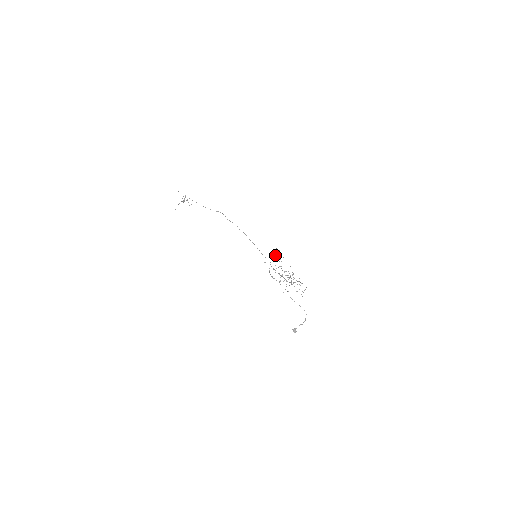
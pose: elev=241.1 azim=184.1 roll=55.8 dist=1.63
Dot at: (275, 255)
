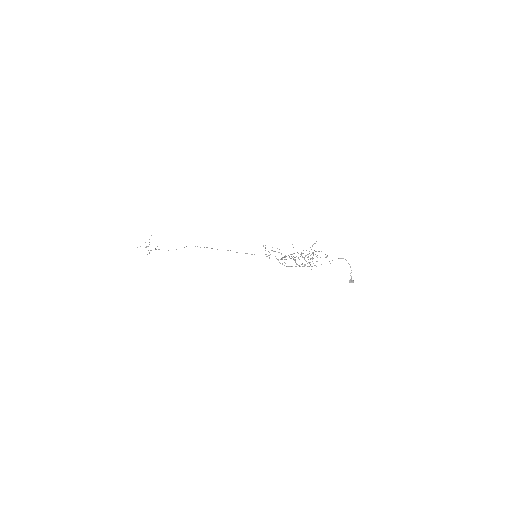
Dot at: occluded
